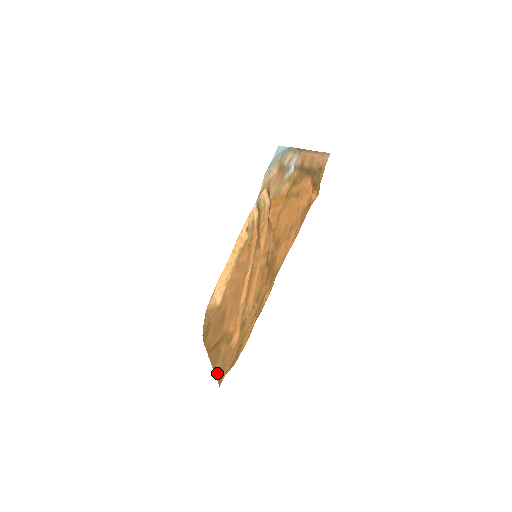
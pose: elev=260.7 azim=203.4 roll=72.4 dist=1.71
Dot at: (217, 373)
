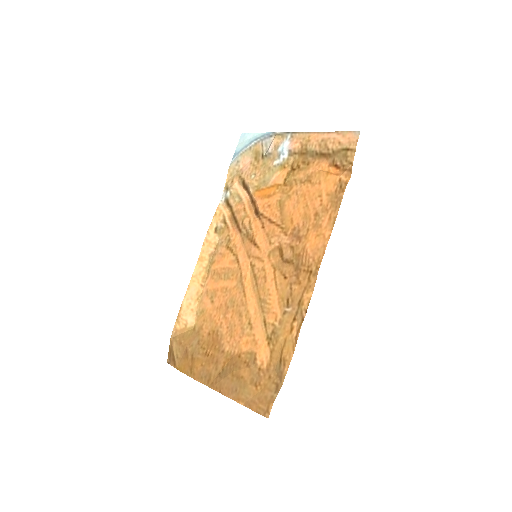
Dot at: (251, 404)
